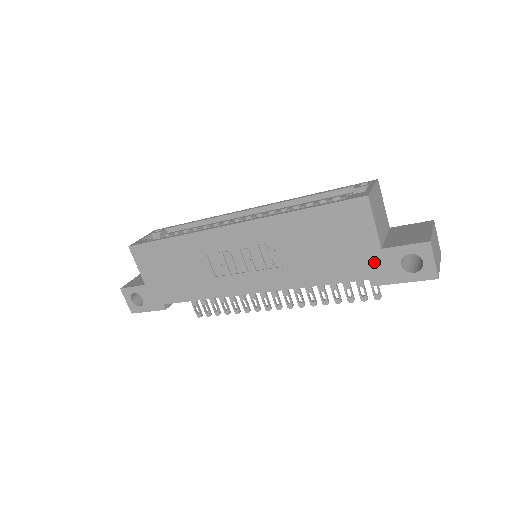
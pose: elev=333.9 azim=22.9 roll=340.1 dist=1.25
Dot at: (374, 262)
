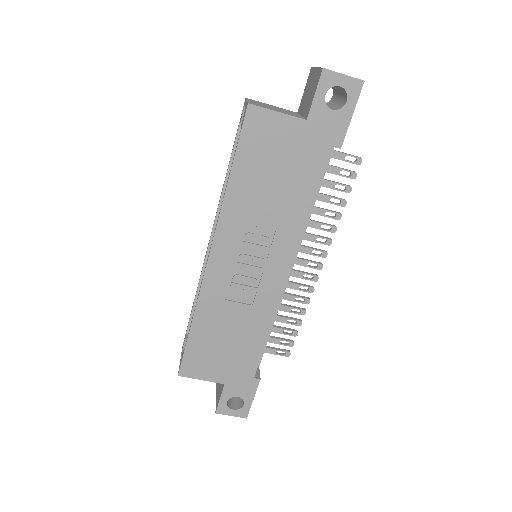
Dot at: (316, 135)
